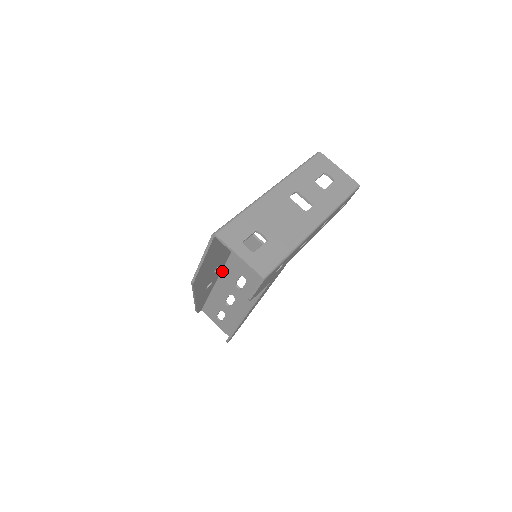
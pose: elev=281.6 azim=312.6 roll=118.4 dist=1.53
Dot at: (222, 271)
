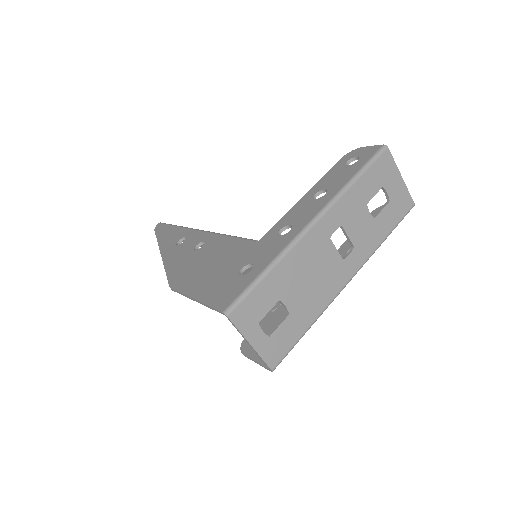
Dot at: occluded
